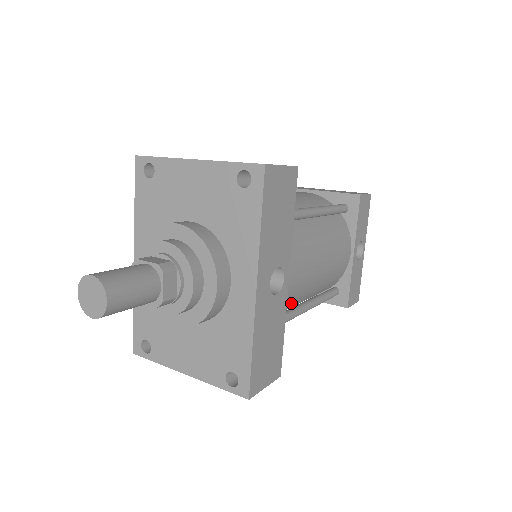
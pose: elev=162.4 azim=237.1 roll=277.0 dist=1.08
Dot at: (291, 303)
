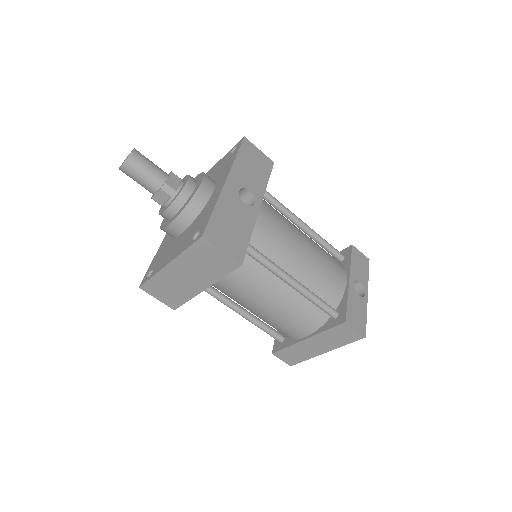
Dot at: (270, 255)
